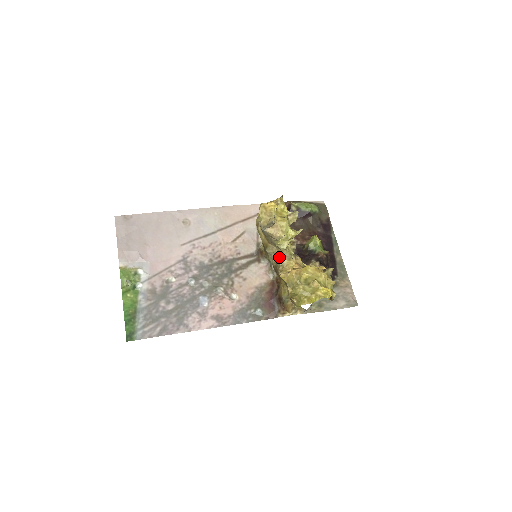
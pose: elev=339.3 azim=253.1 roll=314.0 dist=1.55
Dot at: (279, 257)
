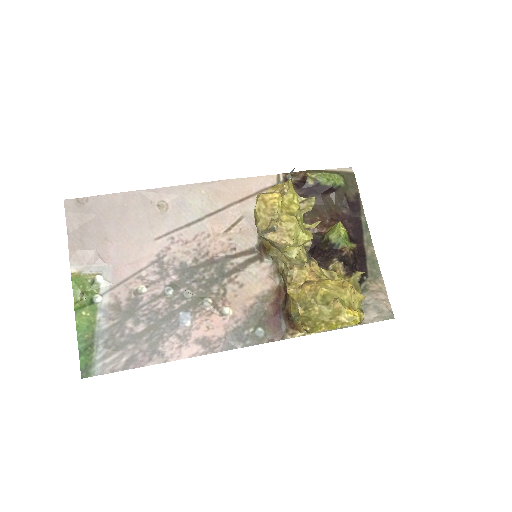
Dot at: (286, 264)
